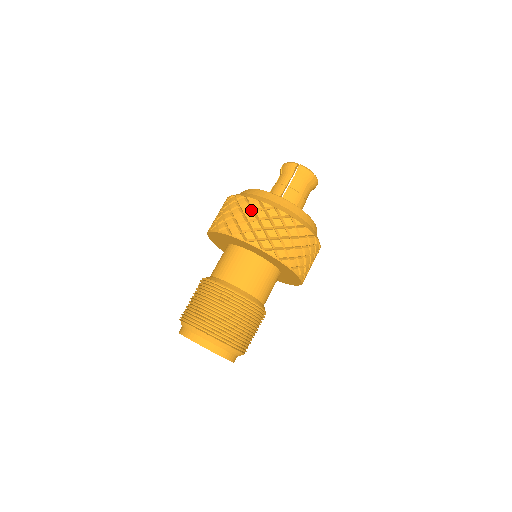
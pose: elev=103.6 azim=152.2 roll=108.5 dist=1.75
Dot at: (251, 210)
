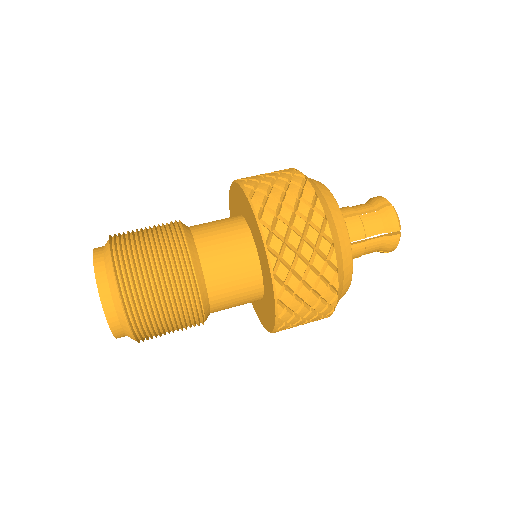
Dot at: occluded
